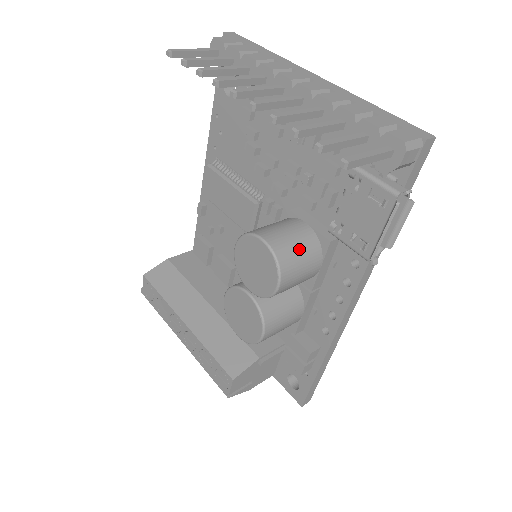
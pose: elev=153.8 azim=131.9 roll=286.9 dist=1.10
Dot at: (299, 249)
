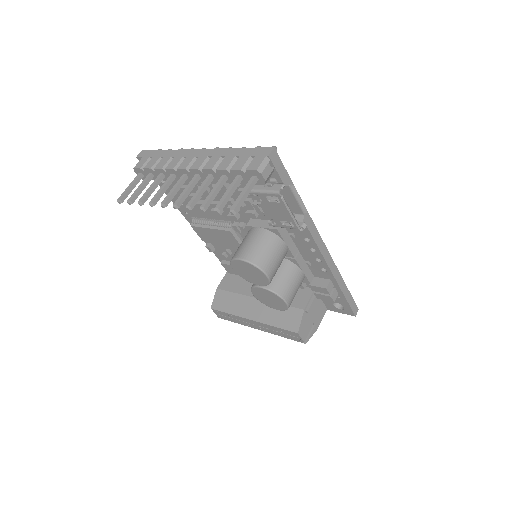
Dot at: (263, 247)
